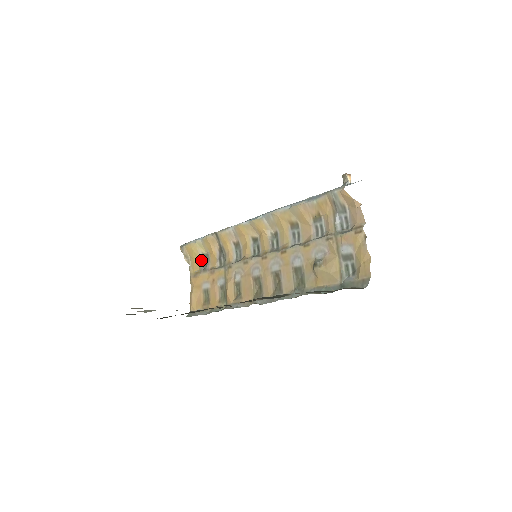
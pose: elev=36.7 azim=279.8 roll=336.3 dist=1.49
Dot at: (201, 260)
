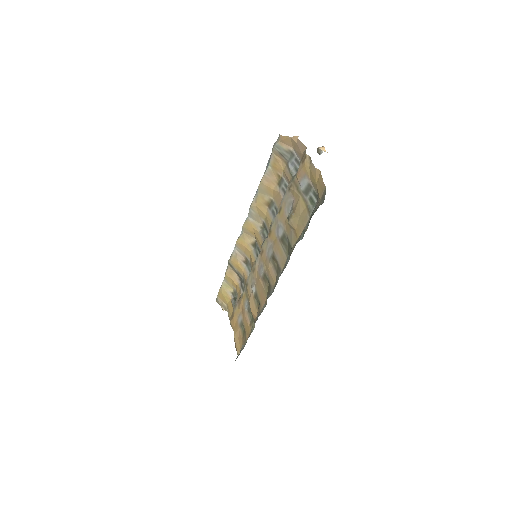
Dot at: (232, 299)
